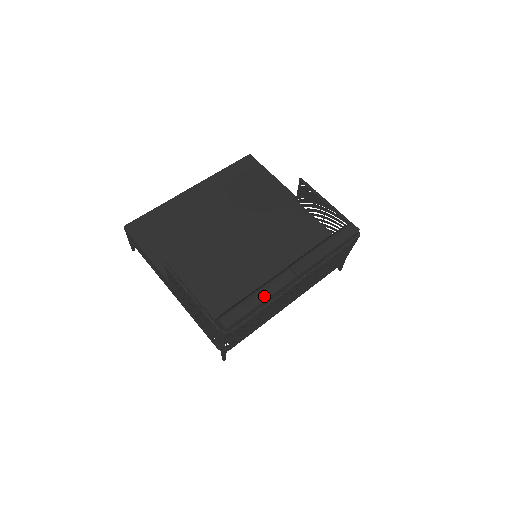
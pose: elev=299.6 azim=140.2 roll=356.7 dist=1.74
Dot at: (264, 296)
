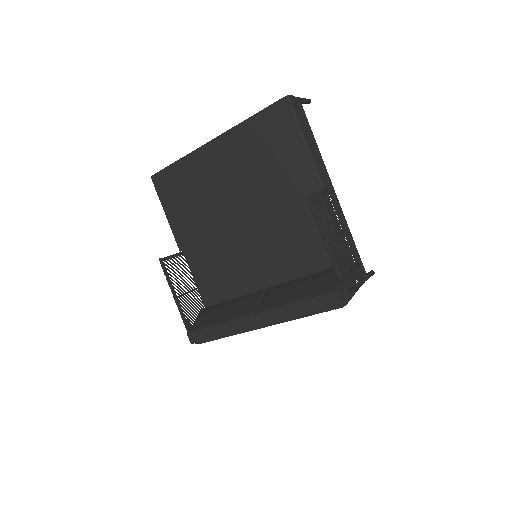
Dot at: (223, 332)
